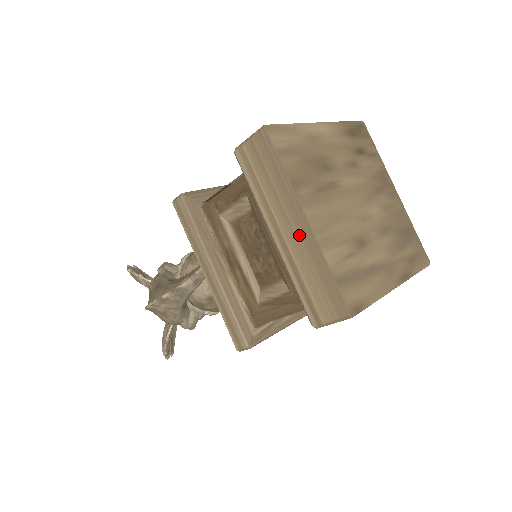
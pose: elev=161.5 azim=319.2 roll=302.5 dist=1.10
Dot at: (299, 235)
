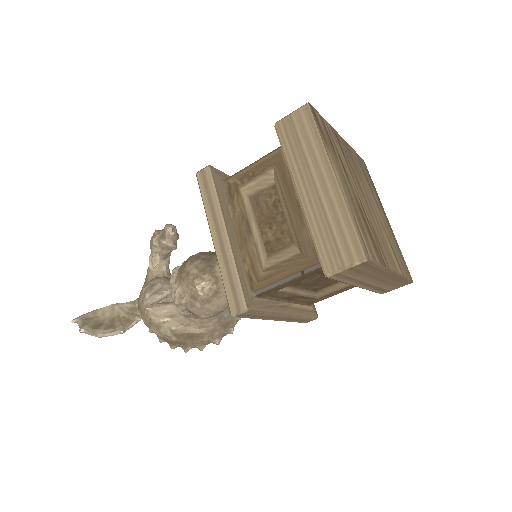
Dot at: (385, 279)
